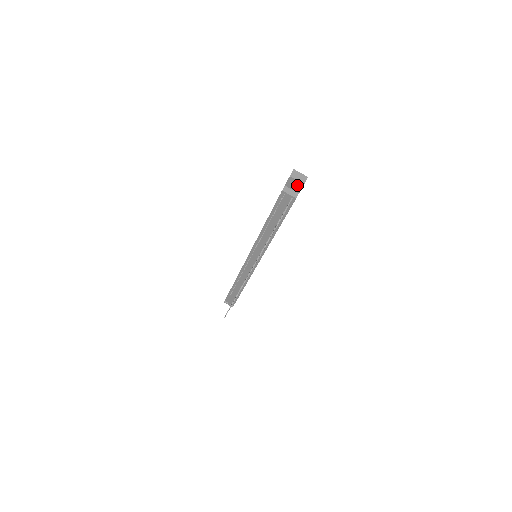
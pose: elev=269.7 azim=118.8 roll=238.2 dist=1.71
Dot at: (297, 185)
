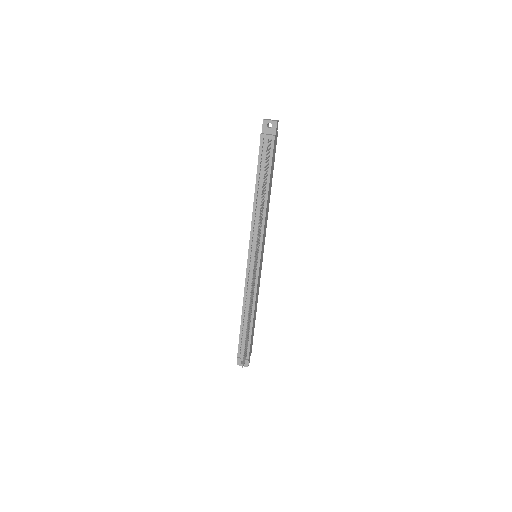
Dot at: (272, 126)
